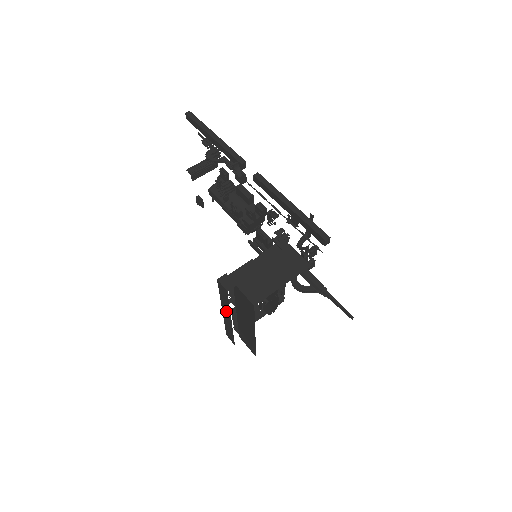
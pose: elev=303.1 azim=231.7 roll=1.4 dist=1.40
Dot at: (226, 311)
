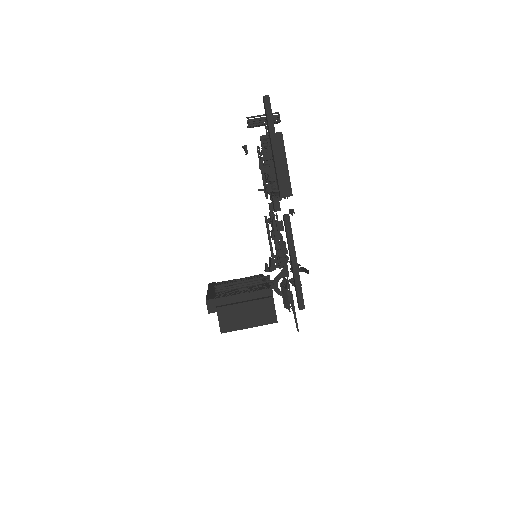
Dot at: occluded
